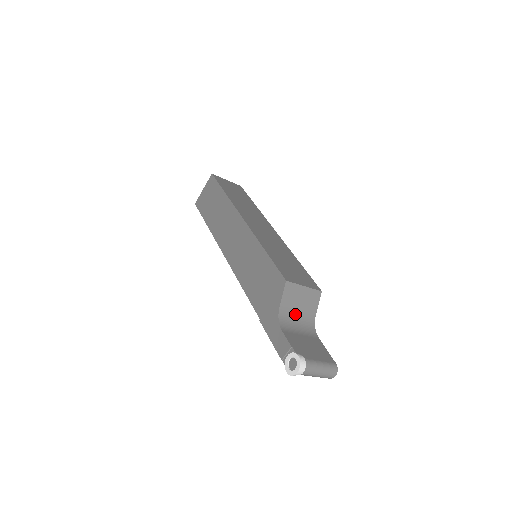
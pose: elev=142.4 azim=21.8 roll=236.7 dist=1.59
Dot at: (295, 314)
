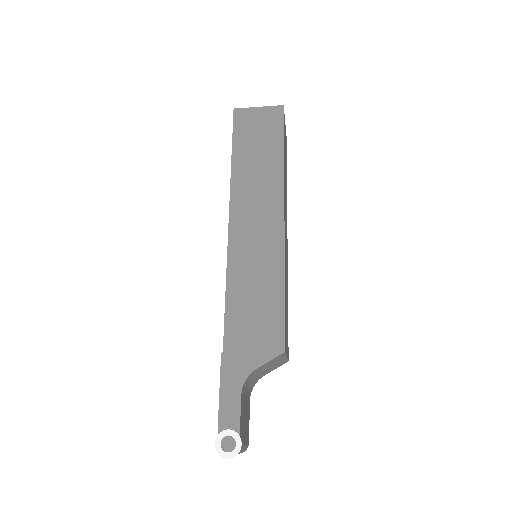
Dot at: (257, 374)
